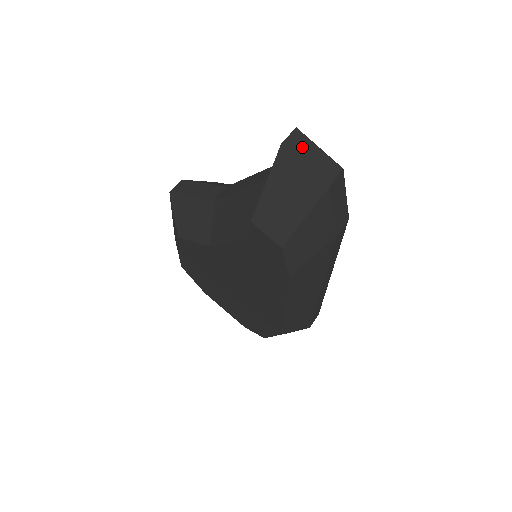
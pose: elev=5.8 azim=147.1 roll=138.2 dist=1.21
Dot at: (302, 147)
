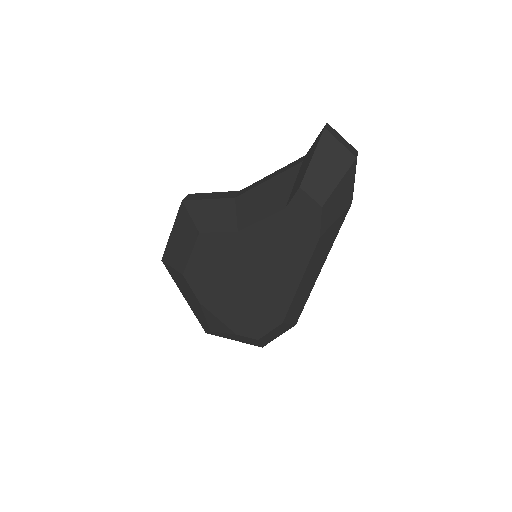
Dot at: (335, 133)
